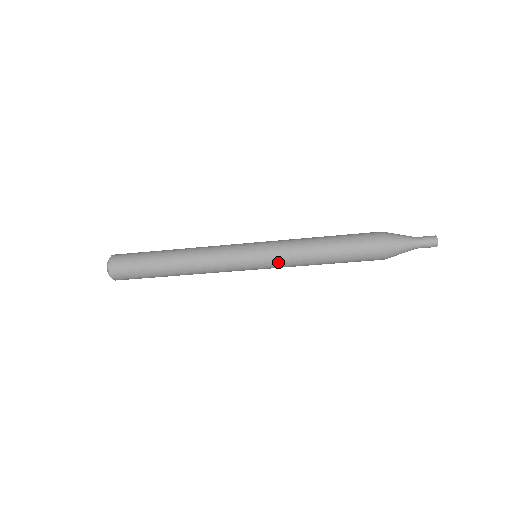
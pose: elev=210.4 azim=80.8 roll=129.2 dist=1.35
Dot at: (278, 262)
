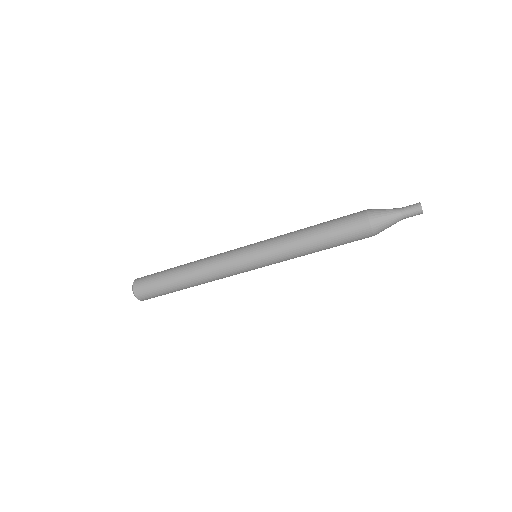
Dot at: (273, 254)
